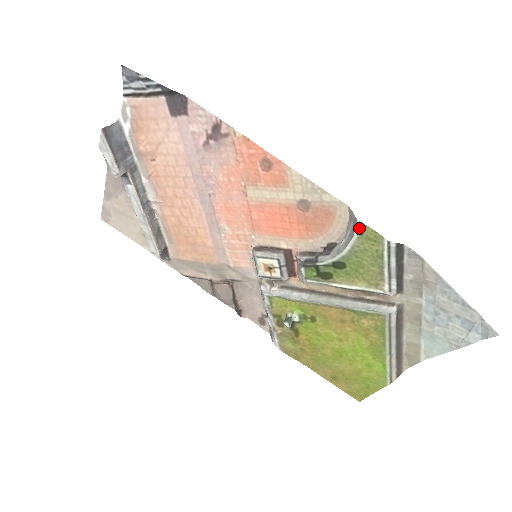
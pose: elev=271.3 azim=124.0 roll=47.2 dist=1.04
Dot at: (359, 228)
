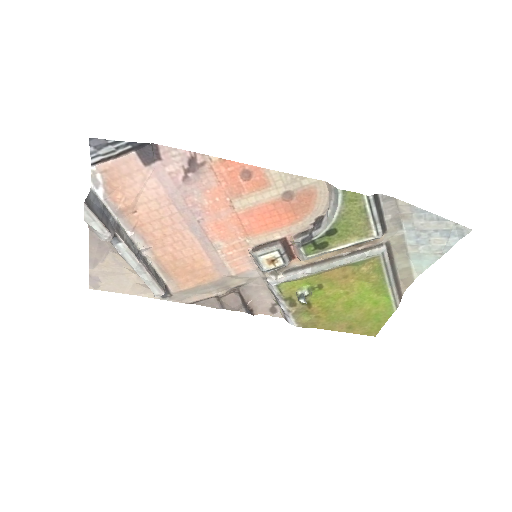
Dot at: (341, 195)
